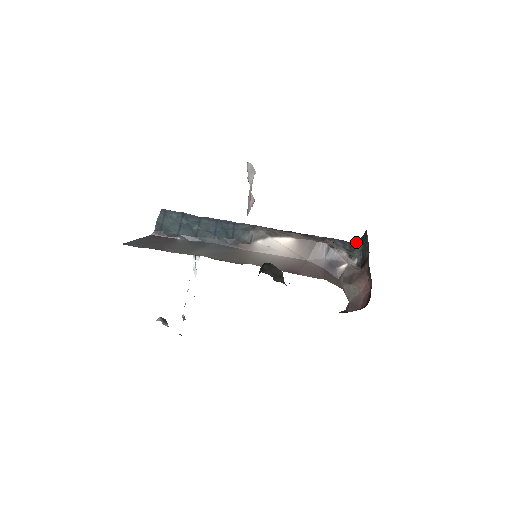
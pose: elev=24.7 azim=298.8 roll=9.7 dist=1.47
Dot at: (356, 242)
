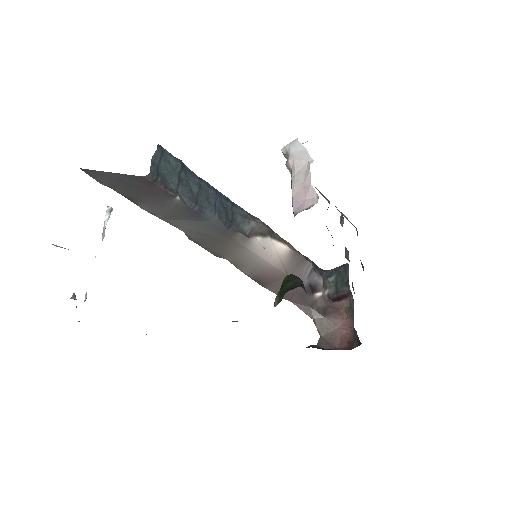
Dot at: (326, 270)
